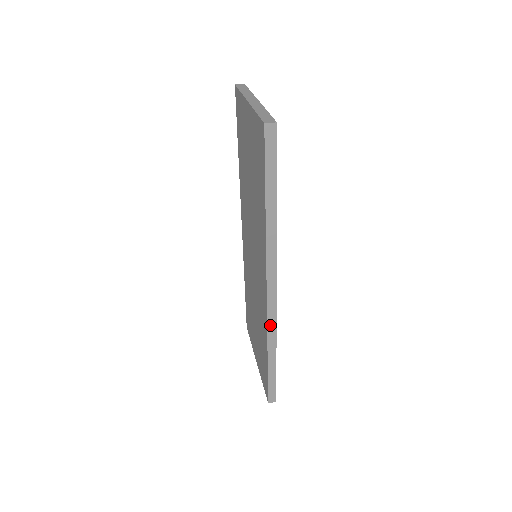
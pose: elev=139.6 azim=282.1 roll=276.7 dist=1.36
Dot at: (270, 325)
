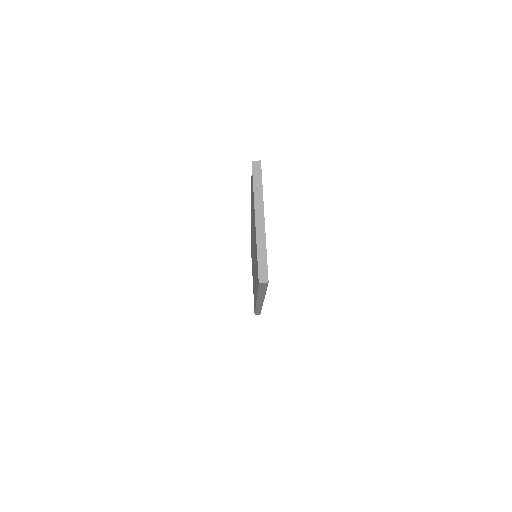
Dot at: (258, 306)
